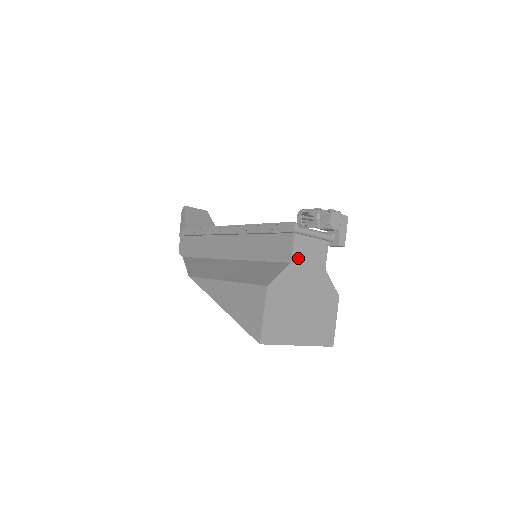
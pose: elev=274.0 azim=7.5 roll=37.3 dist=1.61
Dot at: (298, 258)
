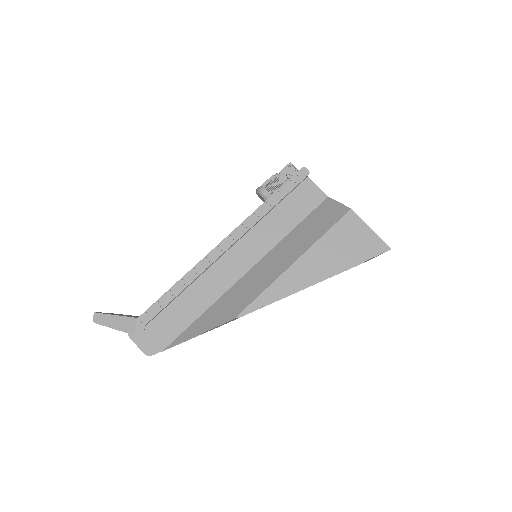
Dot at: occluded
